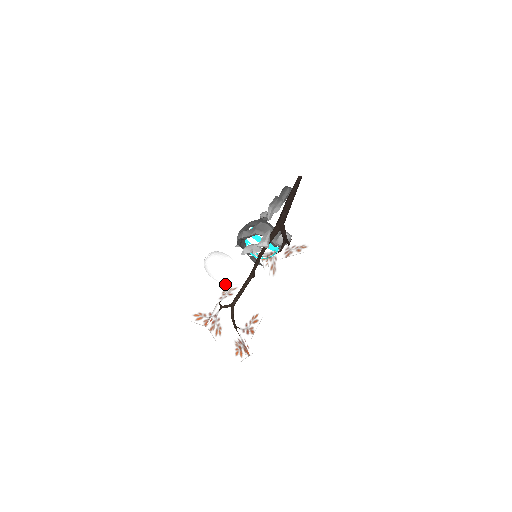
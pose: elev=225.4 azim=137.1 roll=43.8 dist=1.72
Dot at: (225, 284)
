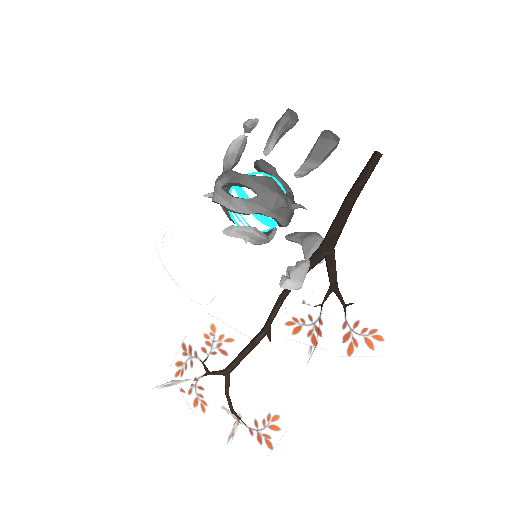
Dot at: (206, 314)
